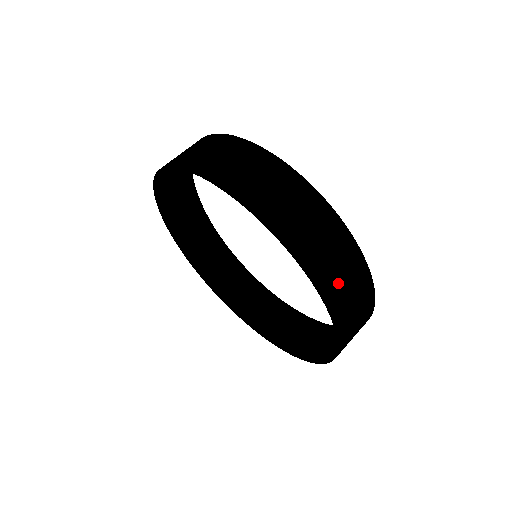
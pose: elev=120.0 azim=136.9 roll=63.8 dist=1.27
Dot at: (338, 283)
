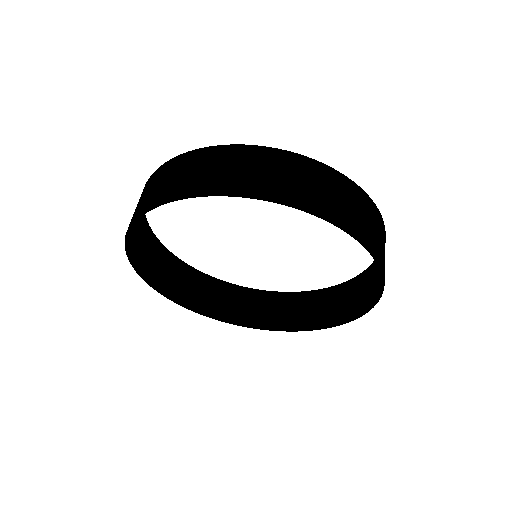
Dot at: (354, 215)
